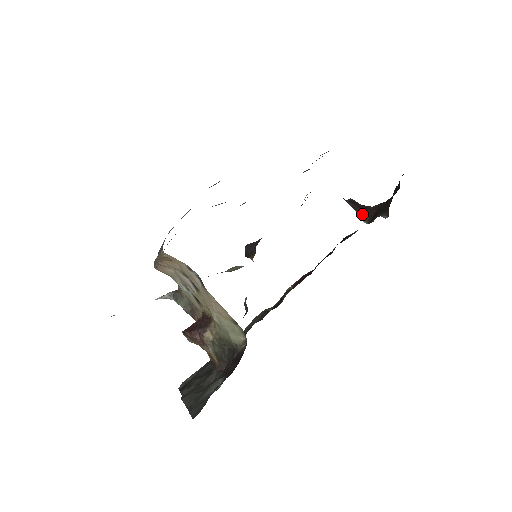
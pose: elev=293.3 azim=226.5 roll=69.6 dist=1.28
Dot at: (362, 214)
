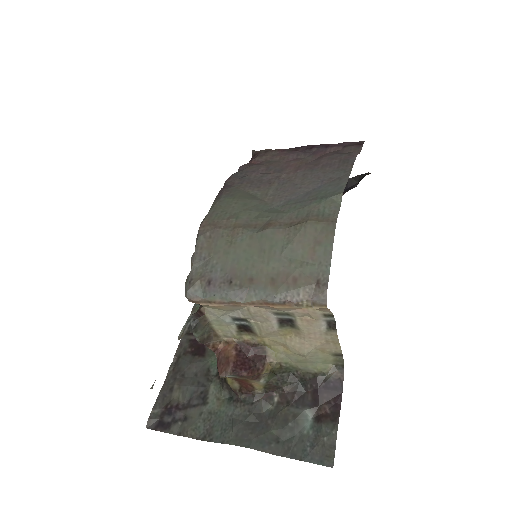
Dot at: occluded
